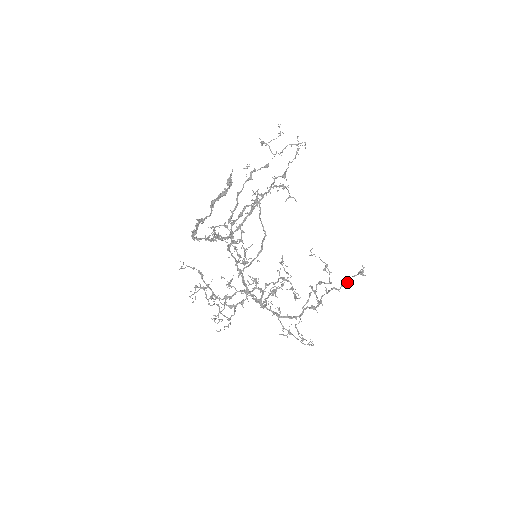
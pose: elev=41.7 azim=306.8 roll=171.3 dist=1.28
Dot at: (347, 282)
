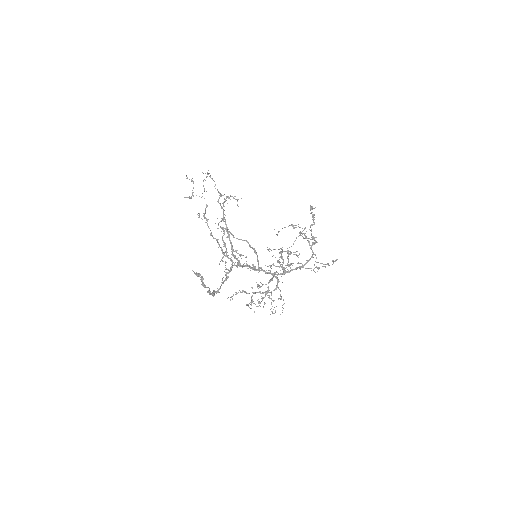
Dot at: (313, 217)
